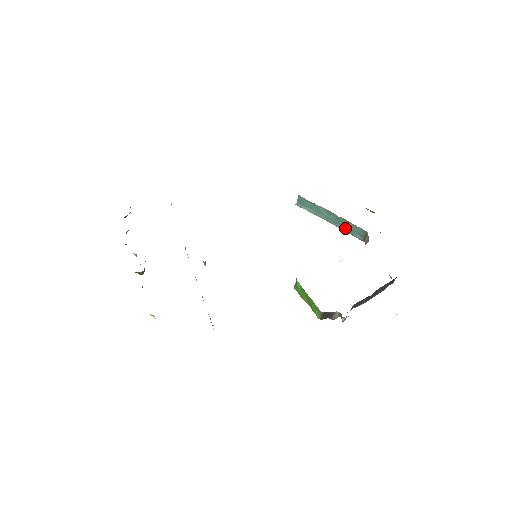
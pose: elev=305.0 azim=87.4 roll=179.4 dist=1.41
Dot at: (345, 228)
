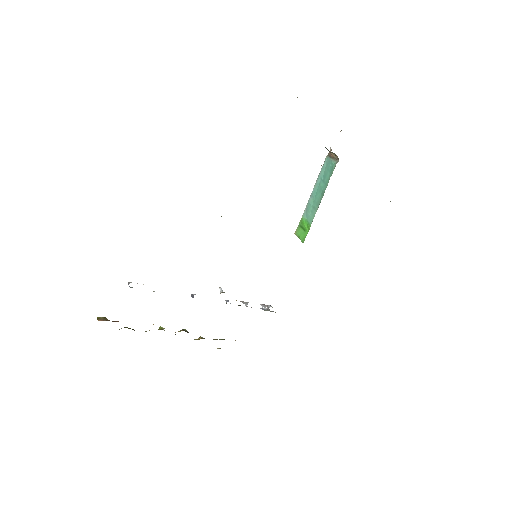
Dot at: occluded
